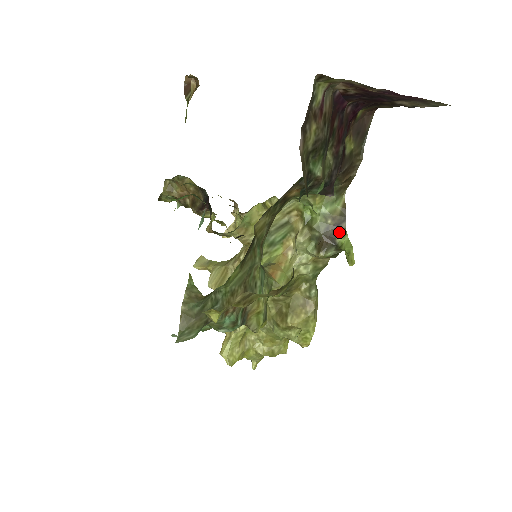
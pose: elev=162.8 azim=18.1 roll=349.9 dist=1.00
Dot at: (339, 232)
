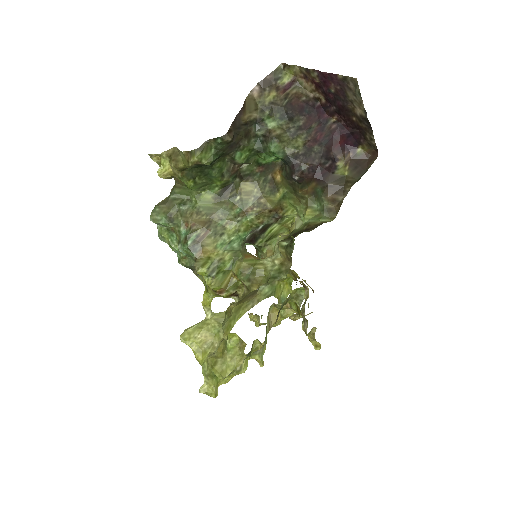
Dot at: occluded
